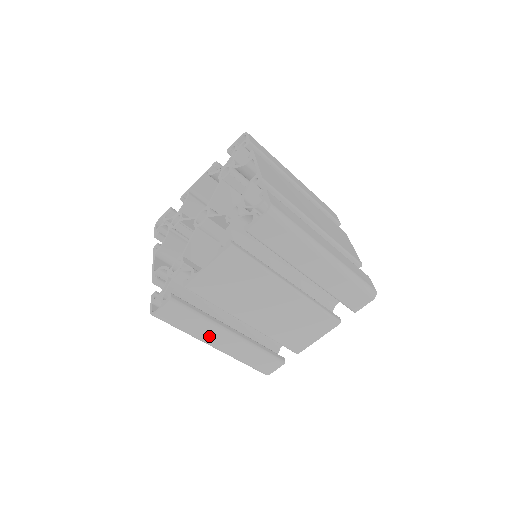
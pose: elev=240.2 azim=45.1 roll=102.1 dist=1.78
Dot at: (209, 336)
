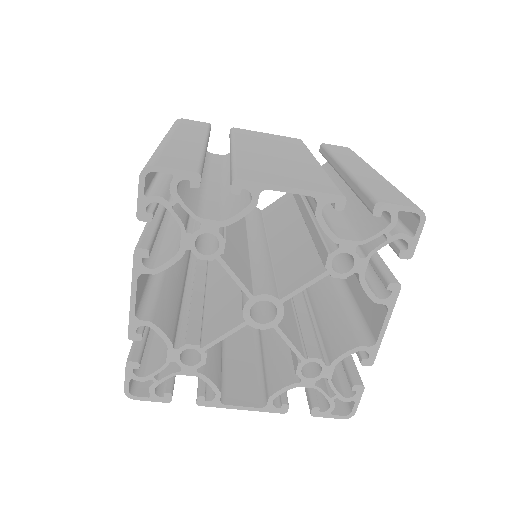
Dot at: occluded
